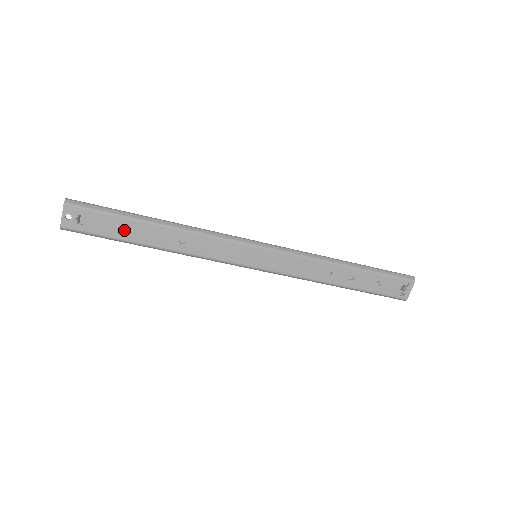
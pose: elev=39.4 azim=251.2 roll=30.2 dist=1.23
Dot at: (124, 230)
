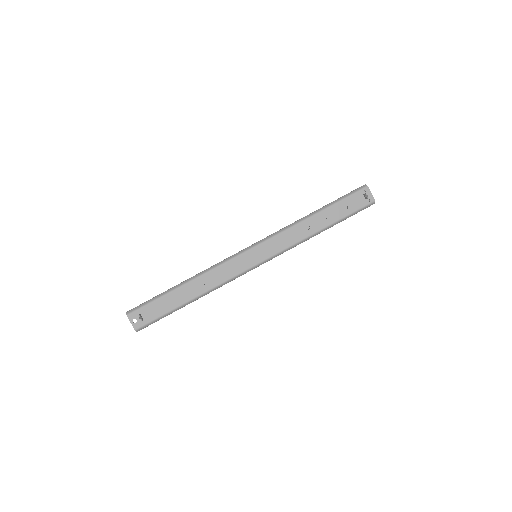
Dot at: (169, 303)
